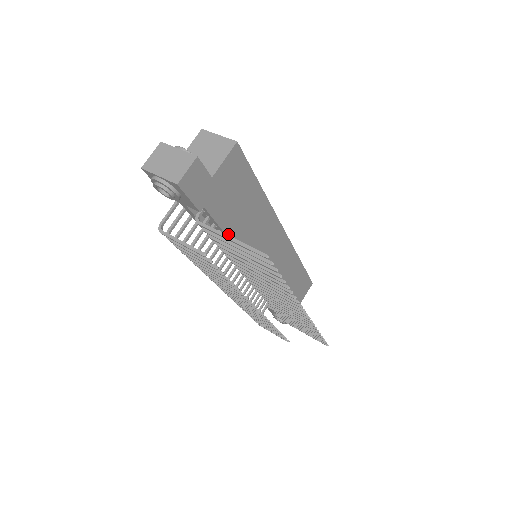
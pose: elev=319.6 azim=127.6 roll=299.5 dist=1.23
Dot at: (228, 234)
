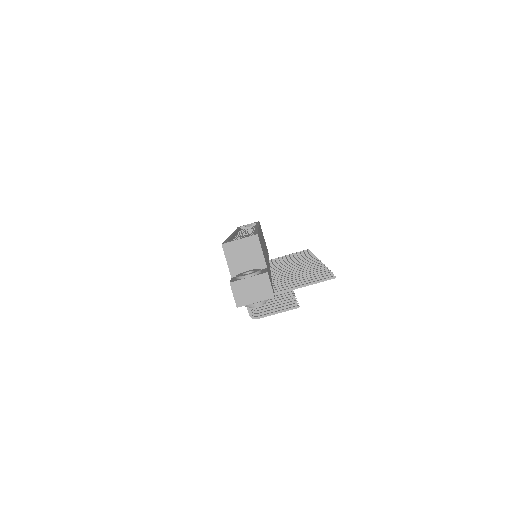
Dot at: occluded
